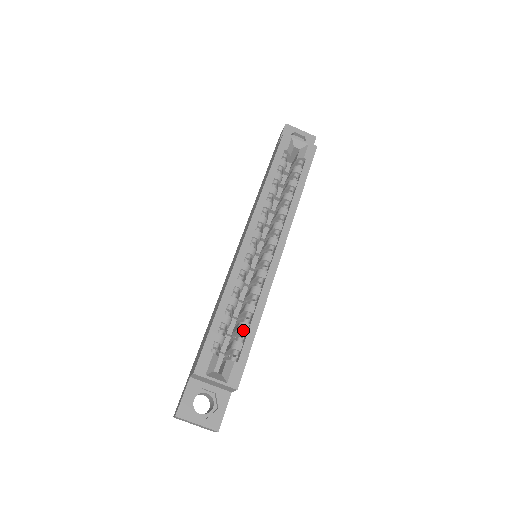
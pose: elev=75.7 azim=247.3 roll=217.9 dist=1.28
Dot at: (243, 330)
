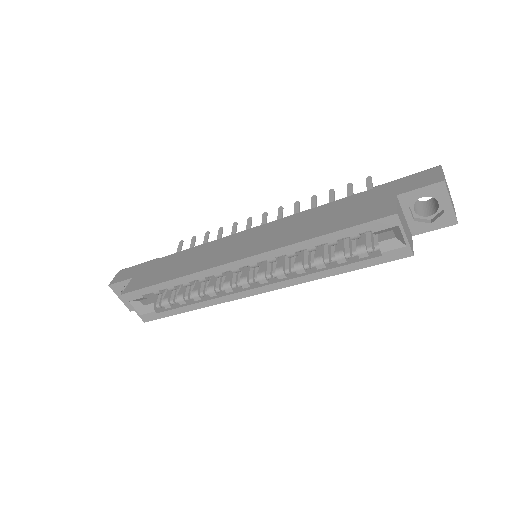
Dot at: (178, 302)
